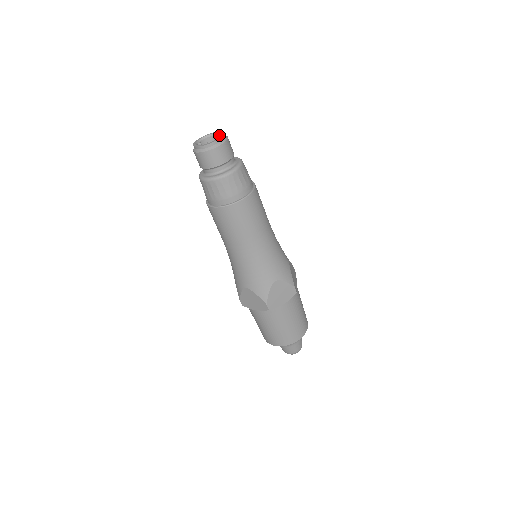
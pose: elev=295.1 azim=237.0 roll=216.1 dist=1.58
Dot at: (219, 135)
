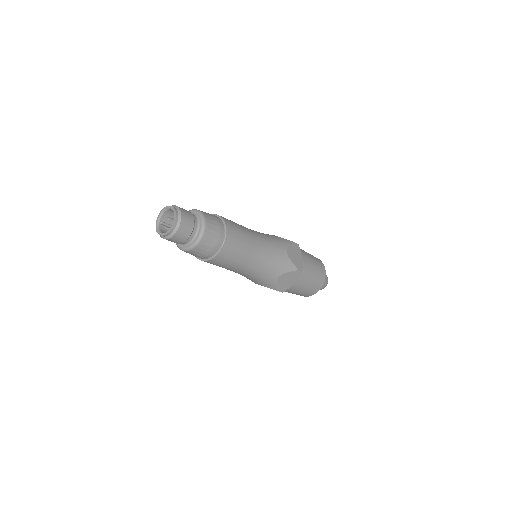
Dot at: occluded
